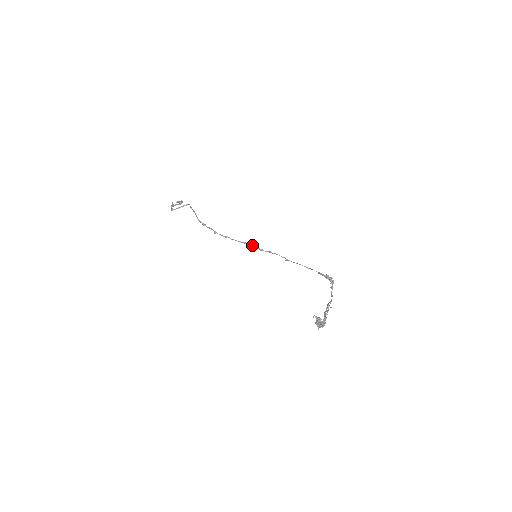
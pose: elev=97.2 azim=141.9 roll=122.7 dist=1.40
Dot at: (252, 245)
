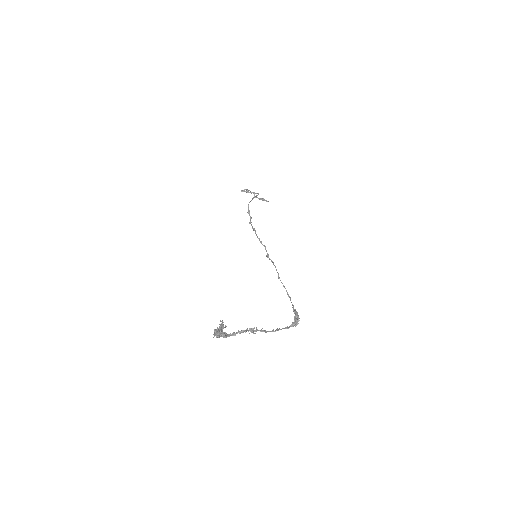
Dot at: (265, 247)
